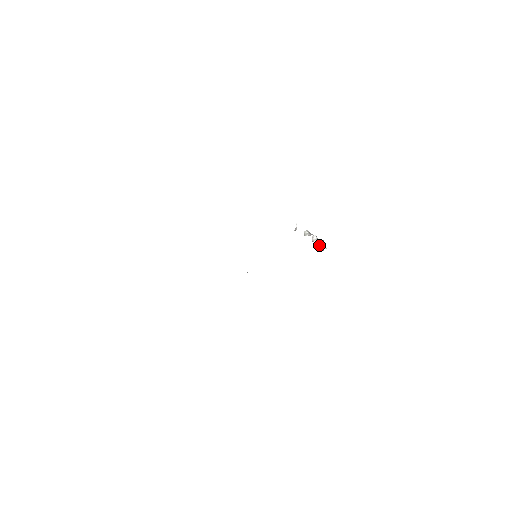
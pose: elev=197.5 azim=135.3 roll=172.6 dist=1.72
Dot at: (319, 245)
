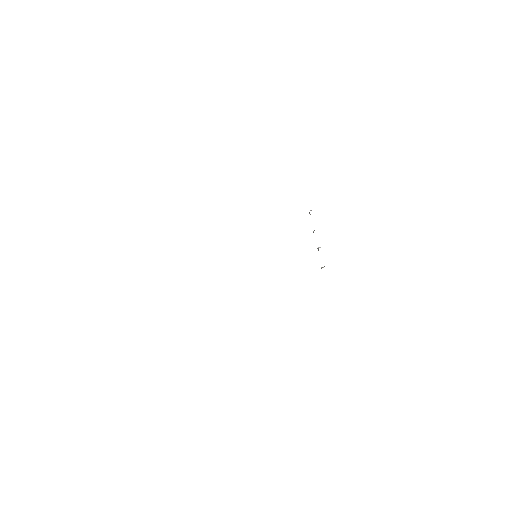
Dot at: (321, 267)
